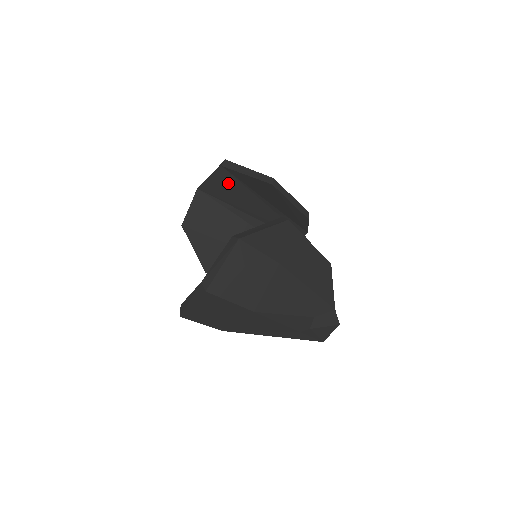
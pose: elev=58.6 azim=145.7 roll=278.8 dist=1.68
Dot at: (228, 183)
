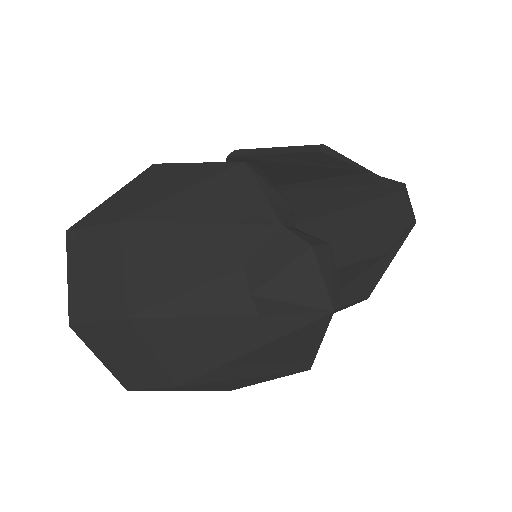
Dot at: occluded
